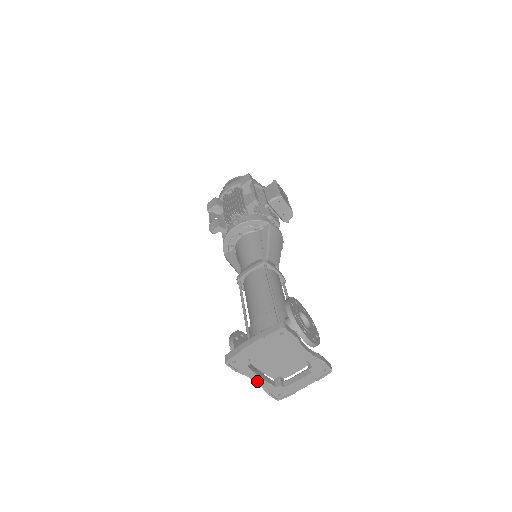
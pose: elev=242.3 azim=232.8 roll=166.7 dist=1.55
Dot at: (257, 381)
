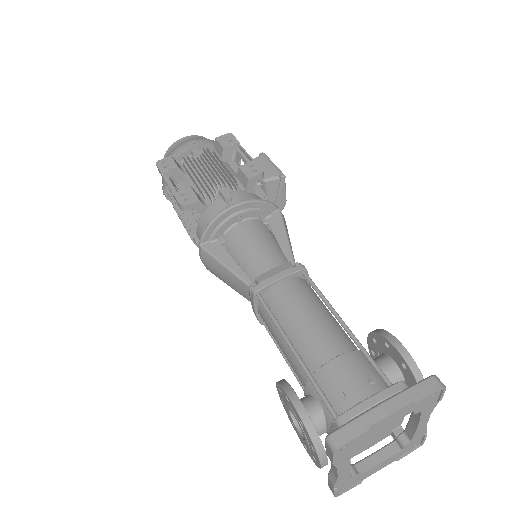
Dot at: (340, 473)
